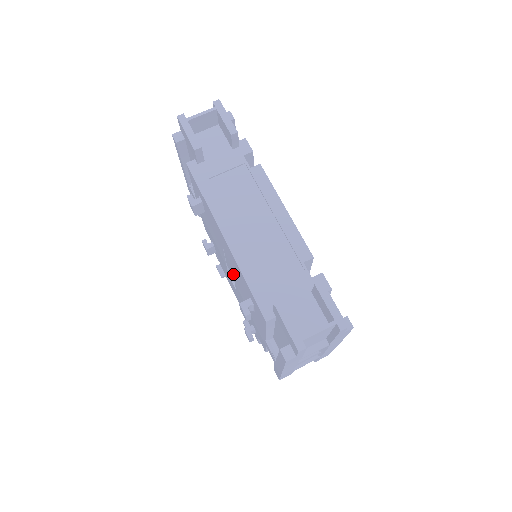
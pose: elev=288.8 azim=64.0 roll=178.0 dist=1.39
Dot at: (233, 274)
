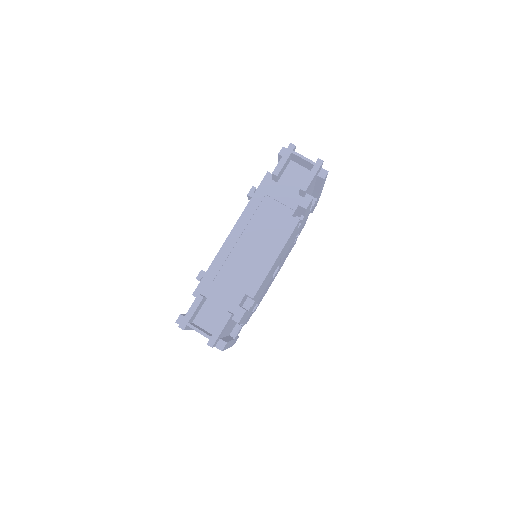
Dot at: occluded
